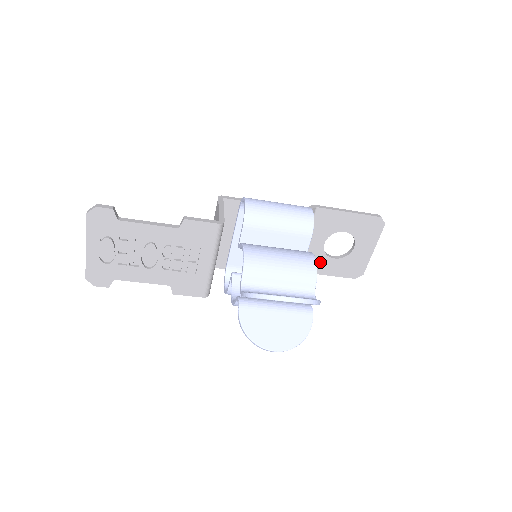
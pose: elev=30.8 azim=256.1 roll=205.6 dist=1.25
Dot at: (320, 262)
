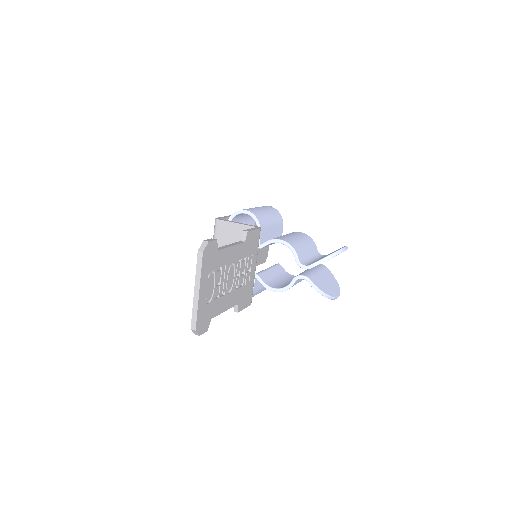
Dot at: occluded
